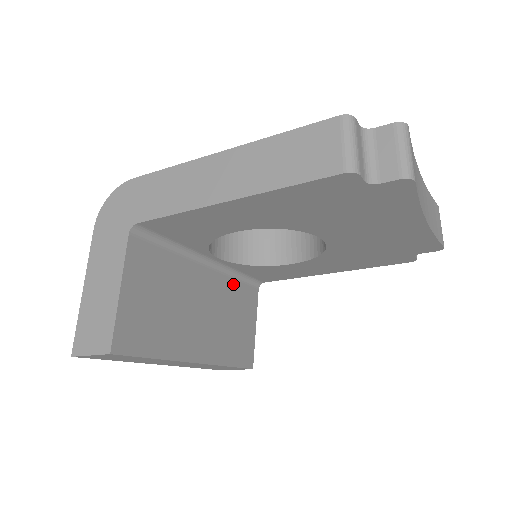
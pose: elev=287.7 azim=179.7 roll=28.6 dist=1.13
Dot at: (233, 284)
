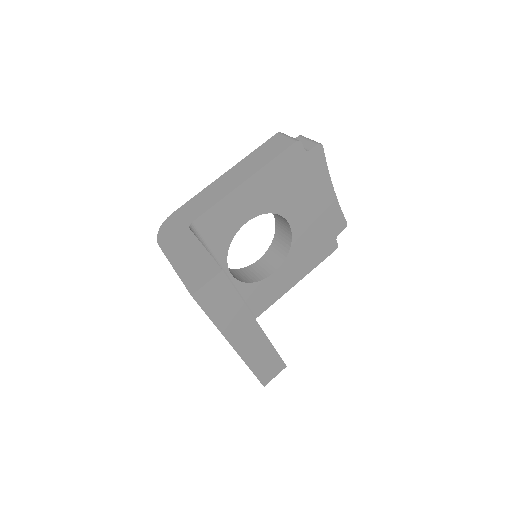
Dot at: occluded
